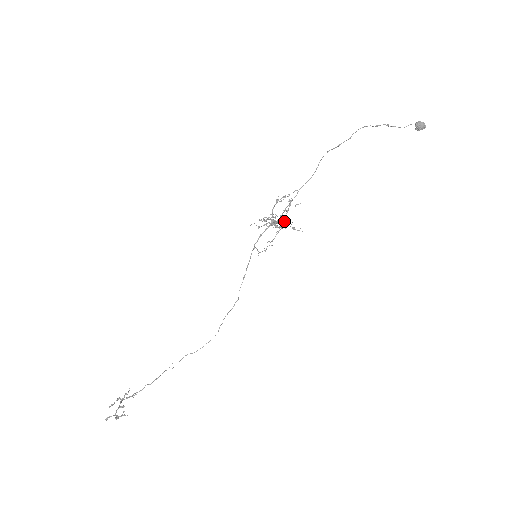
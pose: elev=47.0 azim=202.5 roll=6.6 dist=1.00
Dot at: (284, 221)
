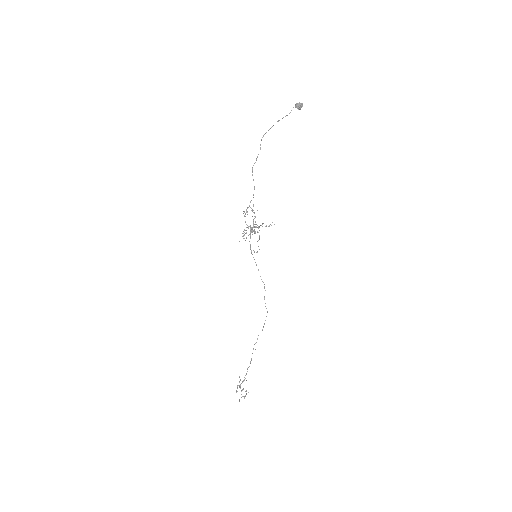
Dot at: (257, 225)
